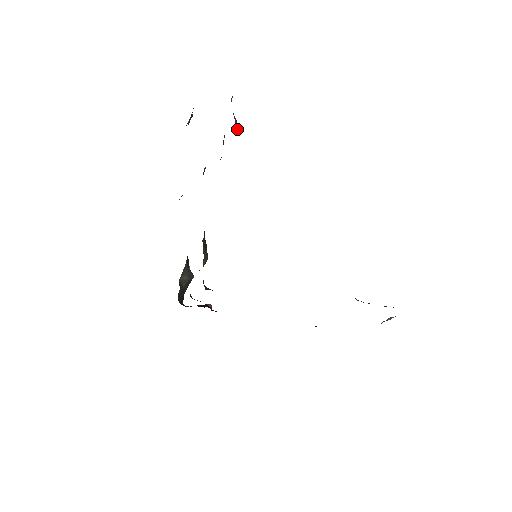
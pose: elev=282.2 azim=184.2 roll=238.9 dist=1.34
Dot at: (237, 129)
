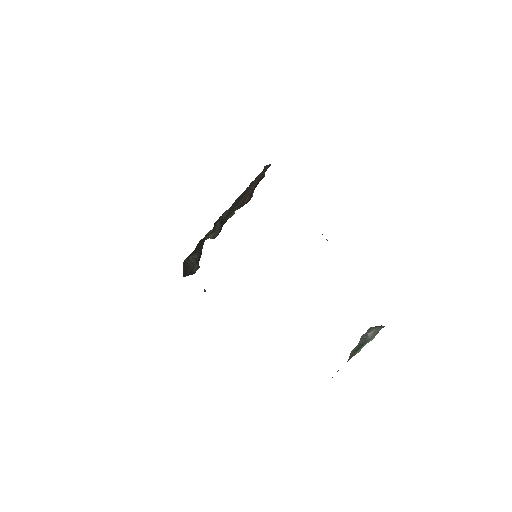
Dot at: occluded
